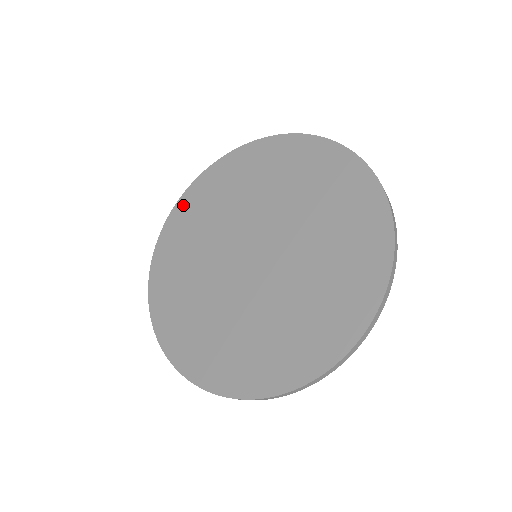
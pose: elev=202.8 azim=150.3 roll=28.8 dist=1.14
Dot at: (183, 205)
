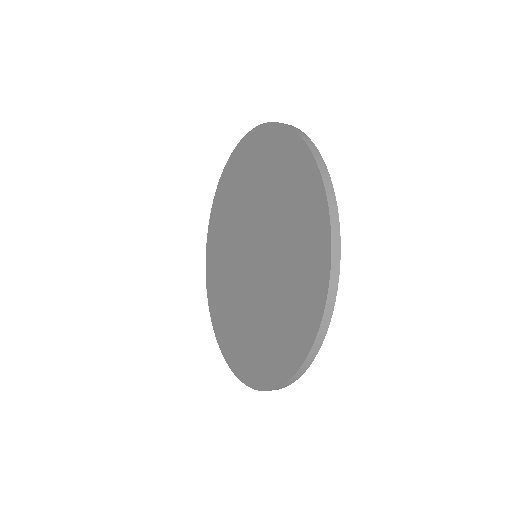
Dot at: (210, 291)
